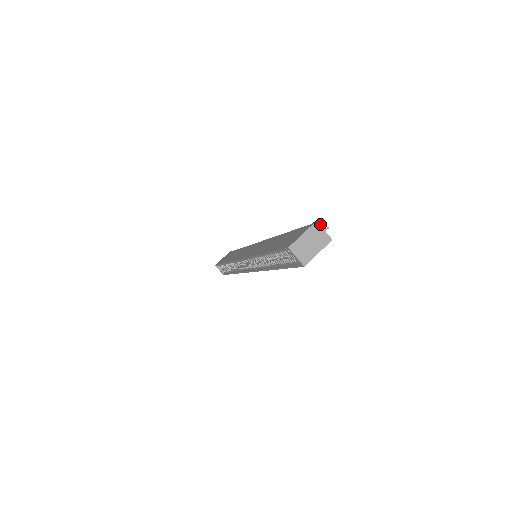
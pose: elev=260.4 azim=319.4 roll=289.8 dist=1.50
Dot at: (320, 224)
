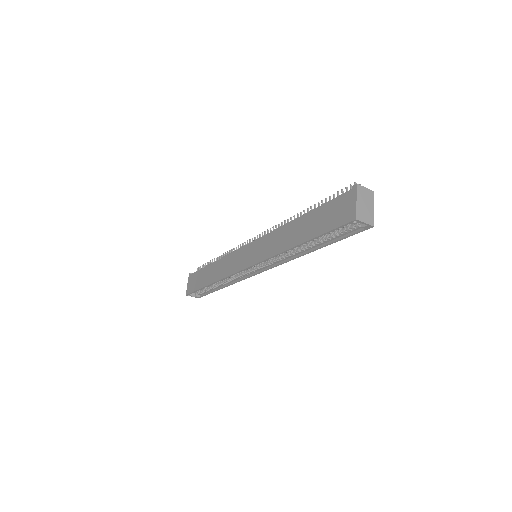
Dot at: (350, 186)
